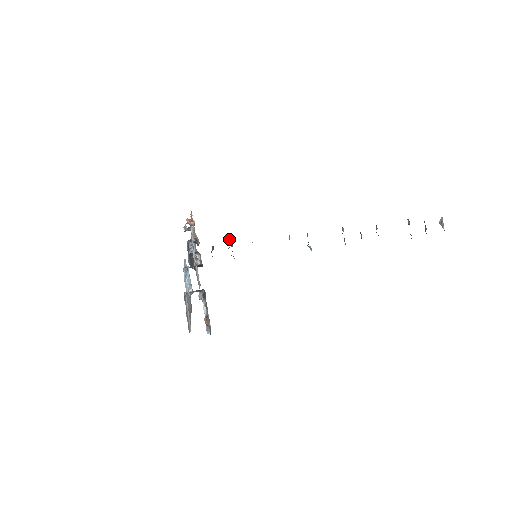
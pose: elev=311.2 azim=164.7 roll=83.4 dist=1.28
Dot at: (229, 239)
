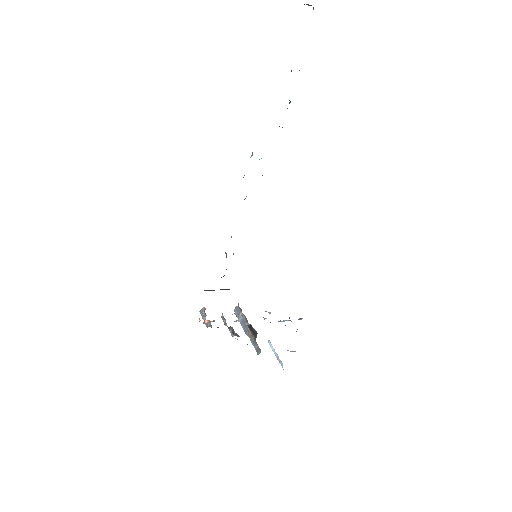
Dot at: occluded
